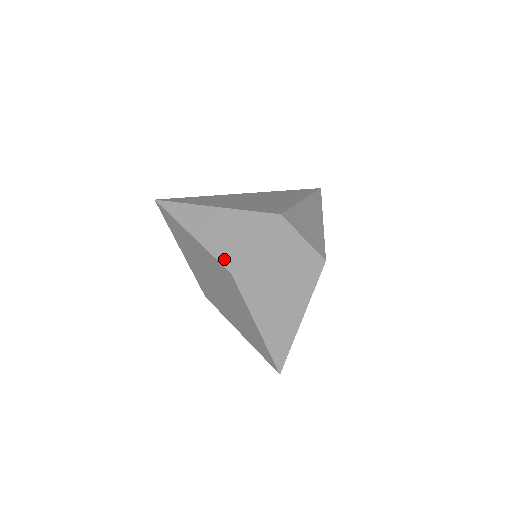
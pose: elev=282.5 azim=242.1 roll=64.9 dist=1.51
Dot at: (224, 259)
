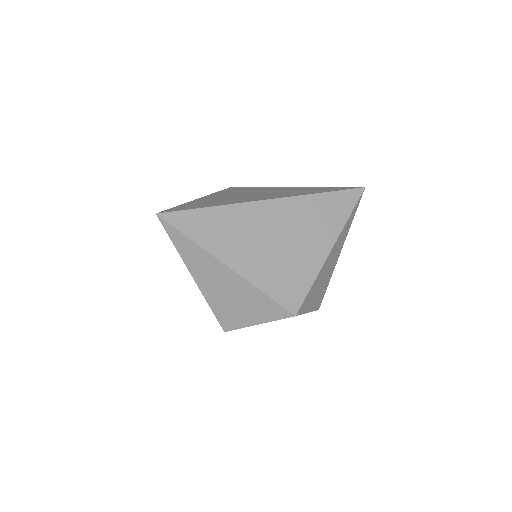
Dot at: (222, 318)
